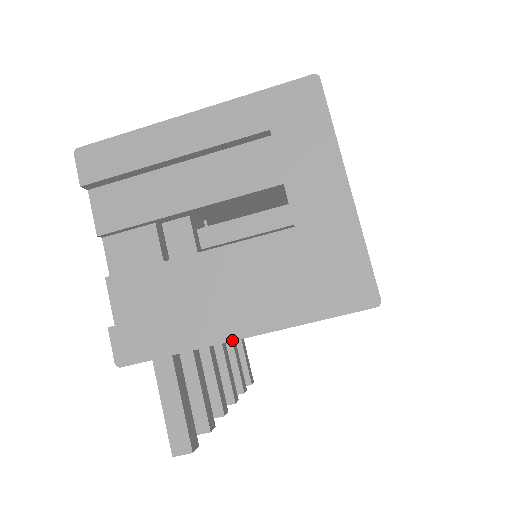
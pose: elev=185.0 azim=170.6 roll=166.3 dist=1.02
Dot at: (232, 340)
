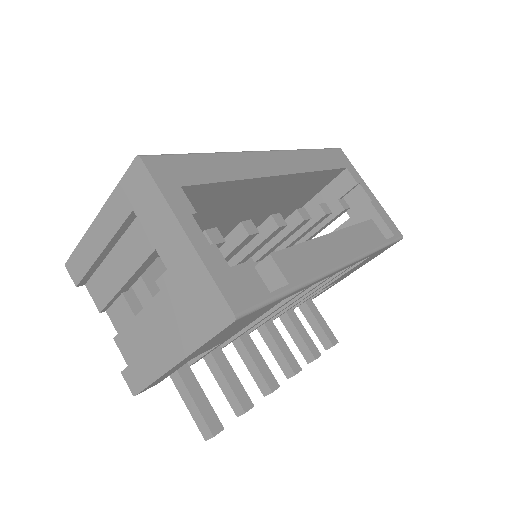
Dot at: (173, 366)
